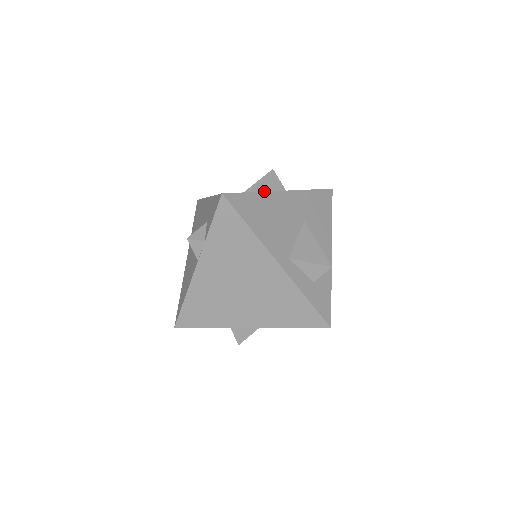
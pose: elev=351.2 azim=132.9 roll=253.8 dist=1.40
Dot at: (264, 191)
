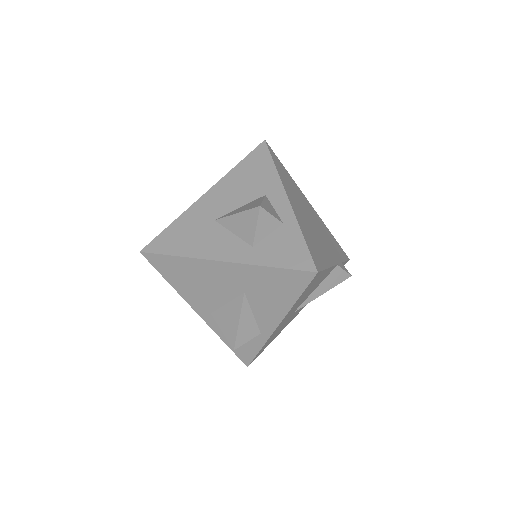
Dot at: (234, 231)
